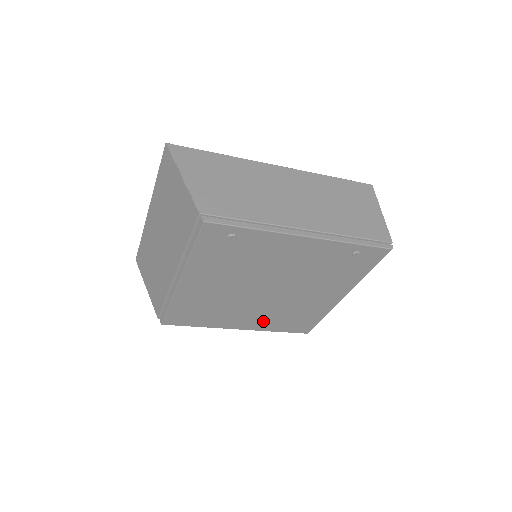
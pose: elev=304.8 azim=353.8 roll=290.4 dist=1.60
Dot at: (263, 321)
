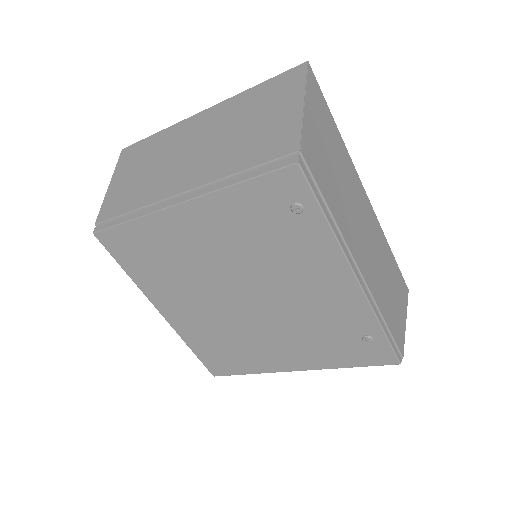
Dot at: (194, 326)
